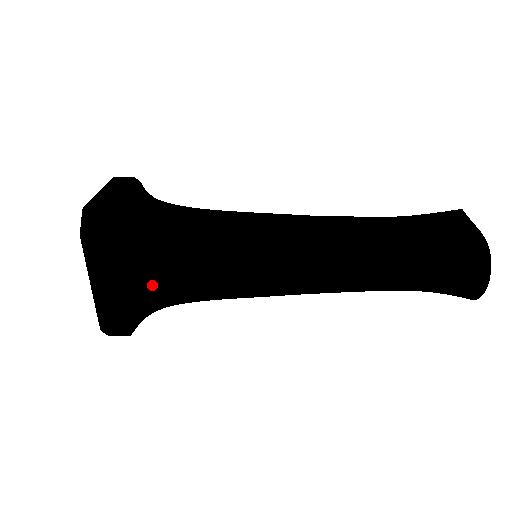
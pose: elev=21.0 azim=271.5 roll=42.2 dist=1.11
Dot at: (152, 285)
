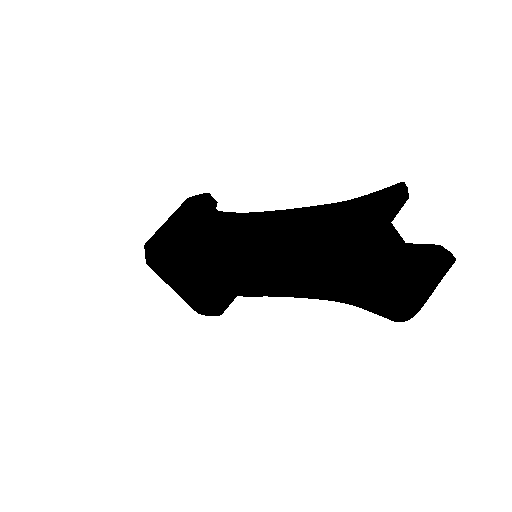
Dot at: (198, 288)
